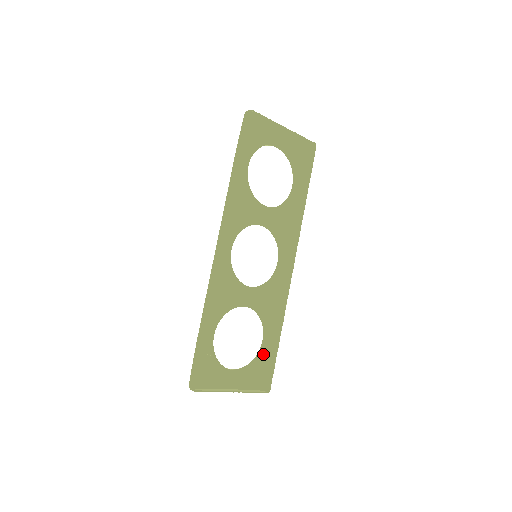
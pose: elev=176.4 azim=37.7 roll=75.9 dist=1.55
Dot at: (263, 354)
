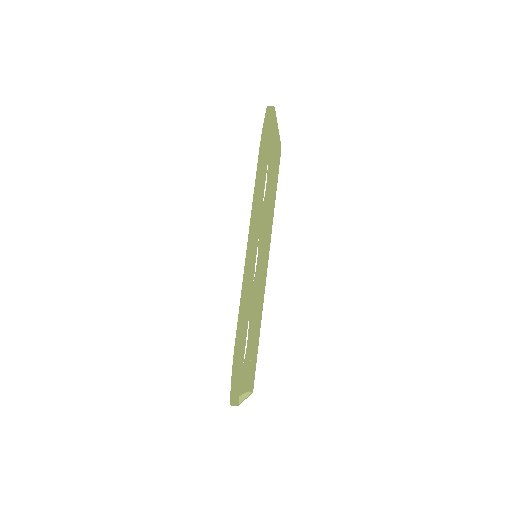
Dot at: occluded
